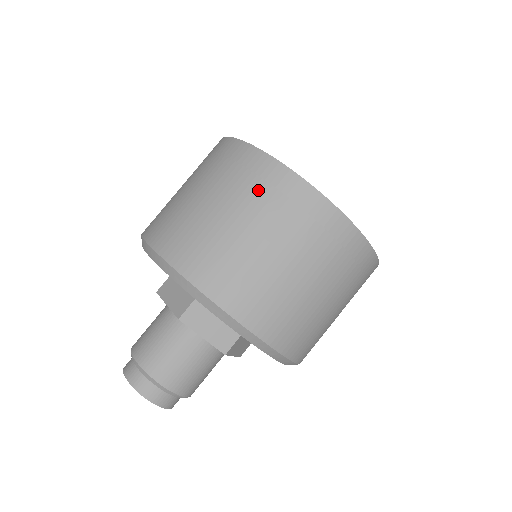
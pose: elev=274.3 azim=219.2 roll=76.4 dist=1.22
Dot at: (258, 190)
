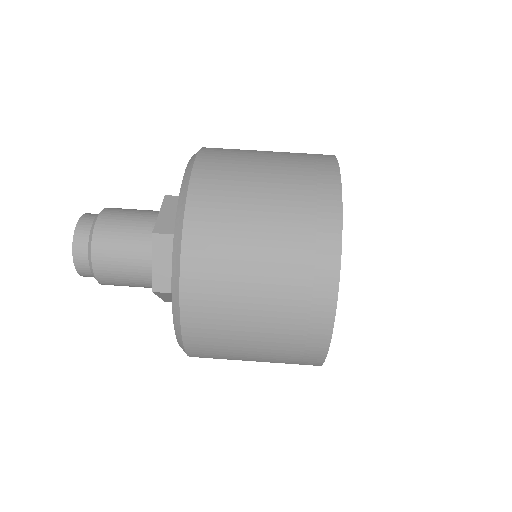
Dot at: (304, 226)
